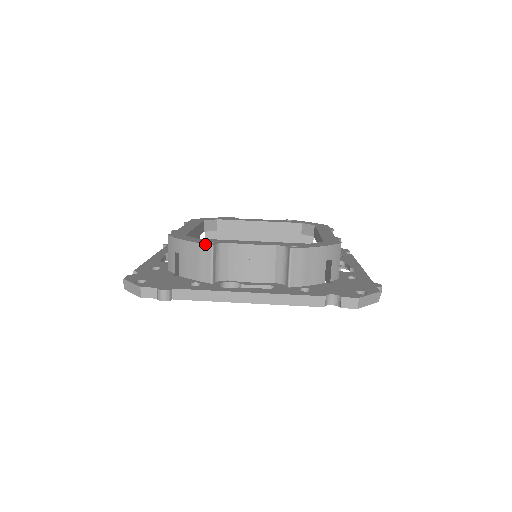
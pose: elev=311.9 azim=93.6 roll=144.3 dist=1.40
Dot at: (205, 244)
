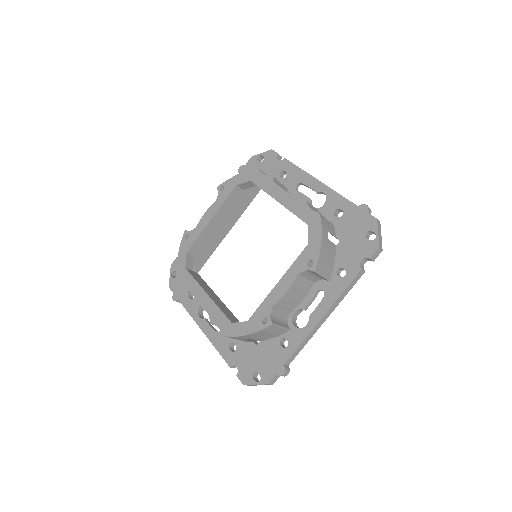
Dot at: (267, 328)
